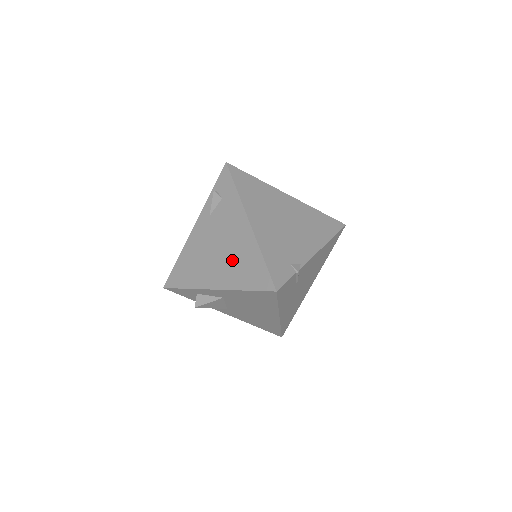
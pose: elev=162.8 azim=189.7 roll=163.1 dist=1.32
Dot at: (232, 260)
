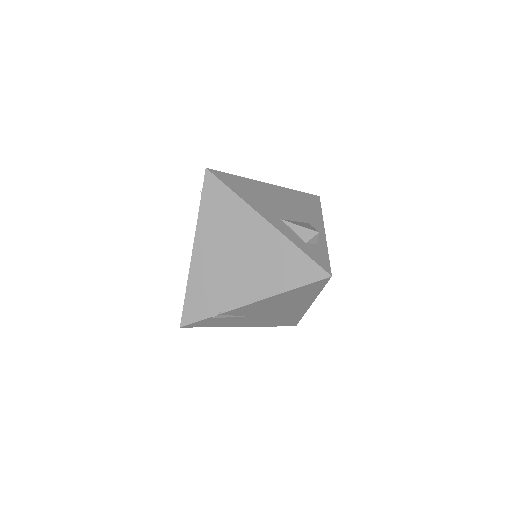
Dot at: occluded
